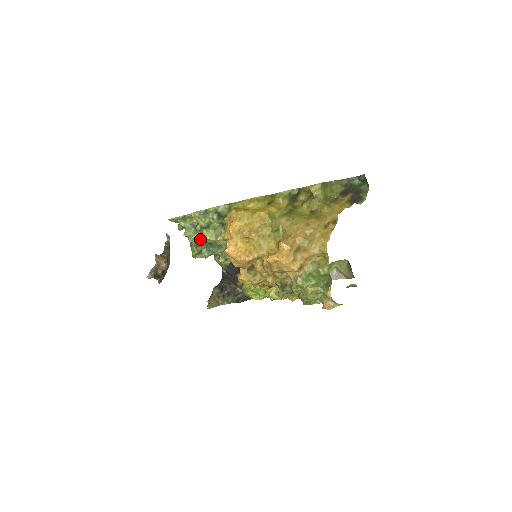
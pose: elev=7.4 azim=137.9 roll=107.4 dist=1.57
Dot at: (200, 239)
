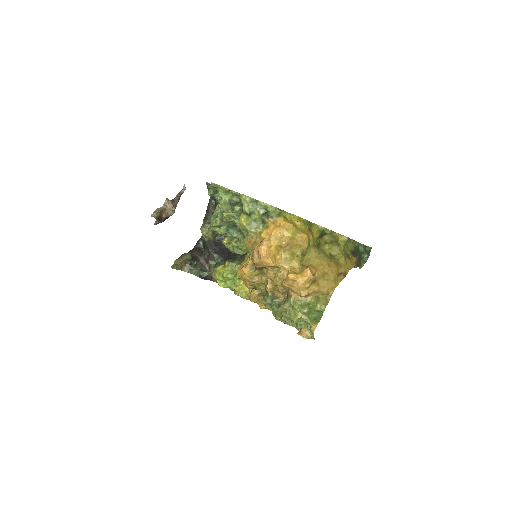
Dot at: (232, 218)
